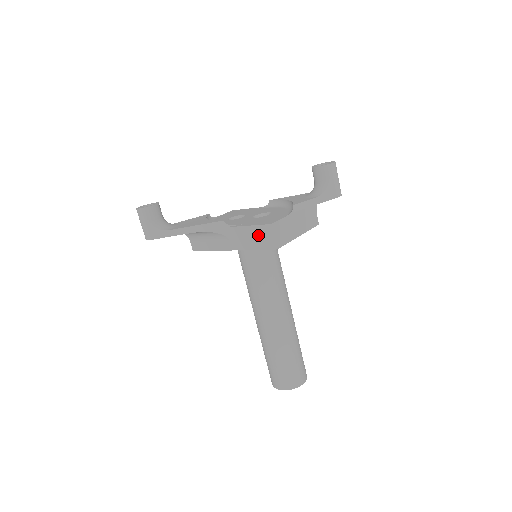
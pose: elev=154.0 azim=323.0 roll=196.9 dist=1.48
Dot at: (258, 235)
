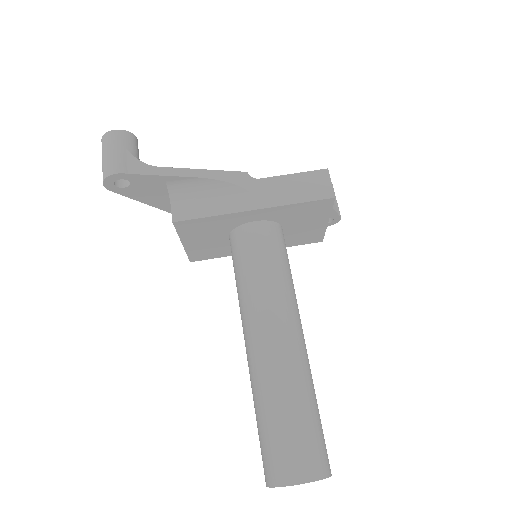
Dot at: (305, 183)
